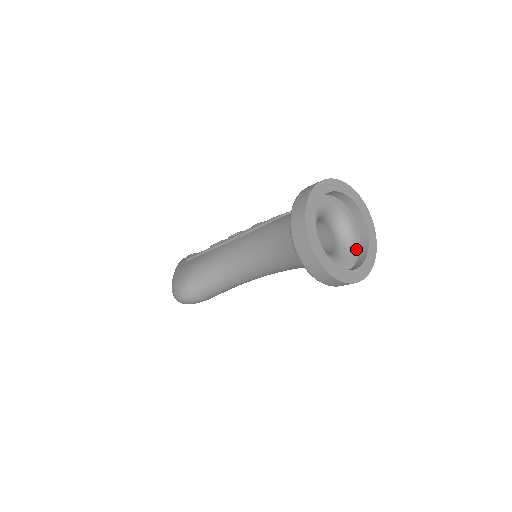
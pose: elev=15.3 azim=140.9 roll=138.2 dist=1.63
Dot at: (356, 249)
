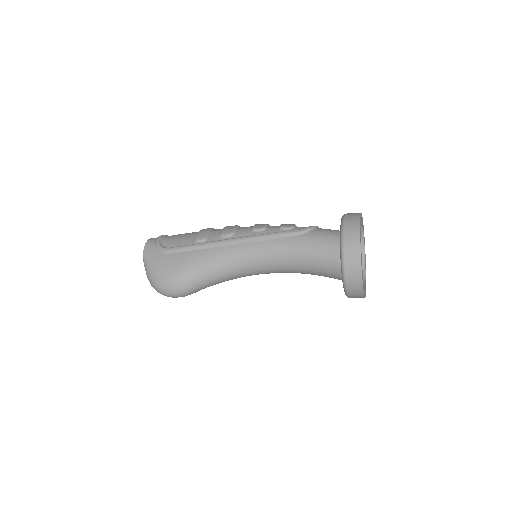
Dot at: occluded
